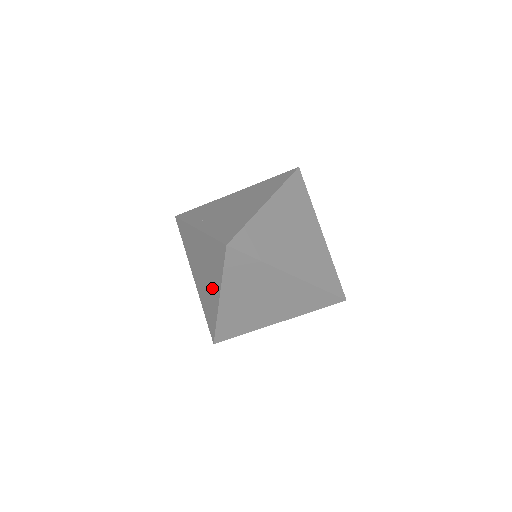
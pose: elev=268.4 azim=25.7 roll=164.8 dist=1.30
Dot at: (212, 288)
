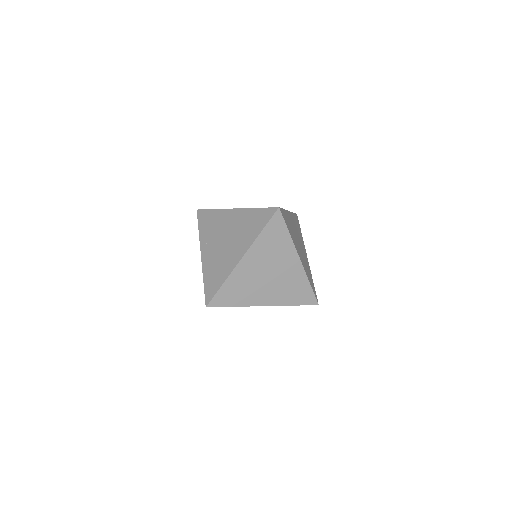
Dot at: occluded
